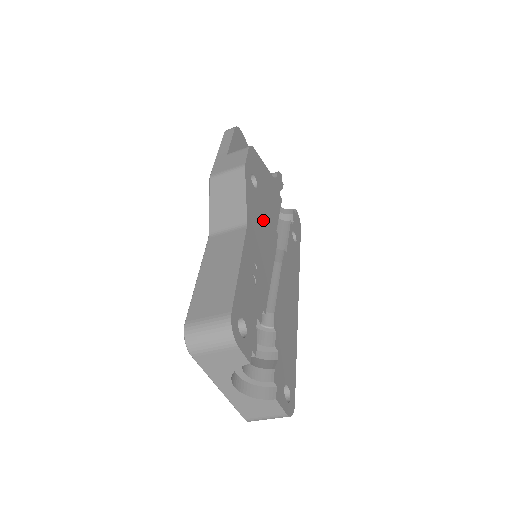
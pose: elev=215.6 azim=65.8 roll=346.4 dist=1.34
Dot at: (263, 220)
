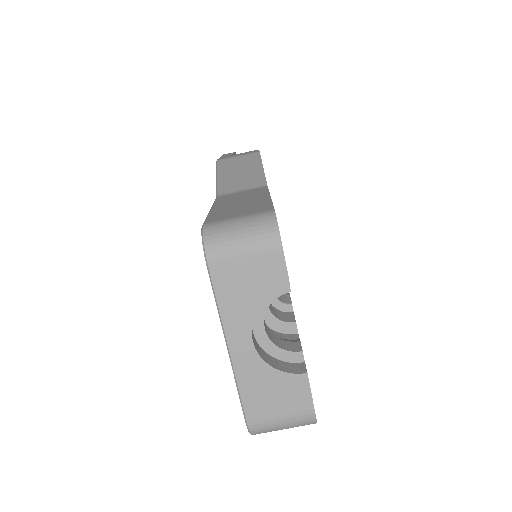
Dot at: occluded
